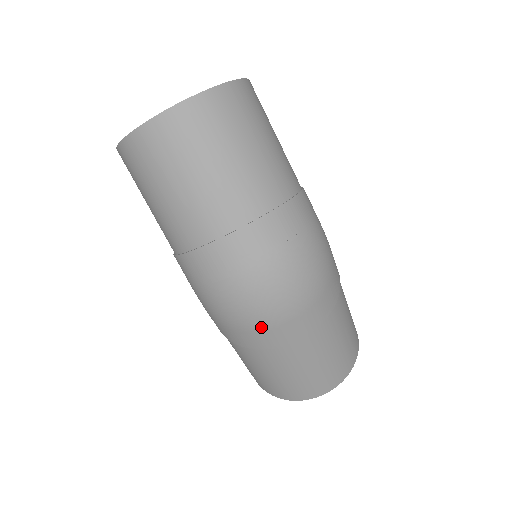
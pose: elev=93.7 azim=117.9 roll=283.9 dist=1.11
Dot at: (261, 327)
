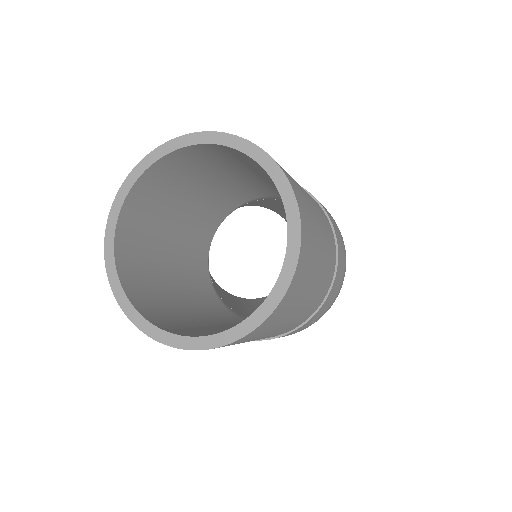
Dot at: occluded
